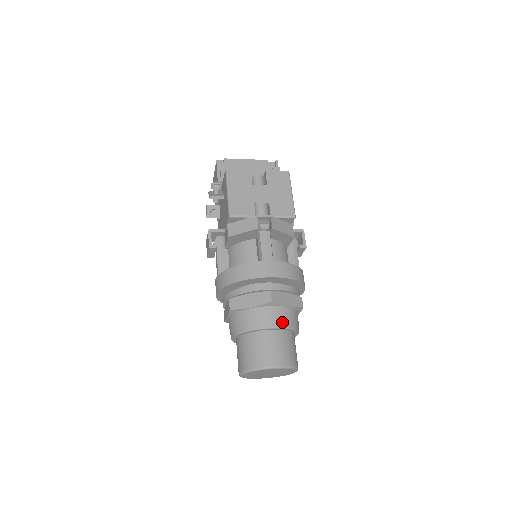
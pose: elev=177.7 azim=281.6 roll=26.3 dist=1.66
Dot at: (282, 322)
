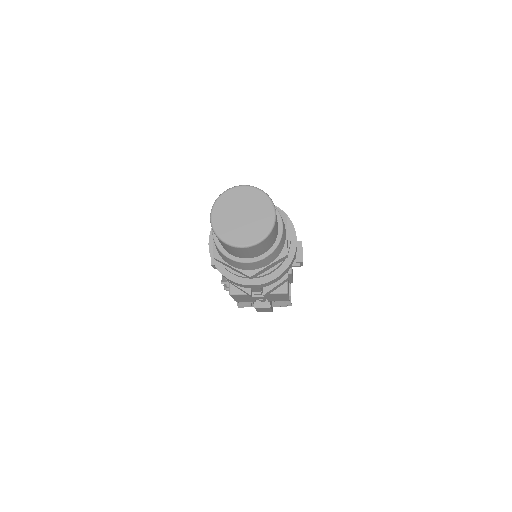
Dot at: occluded
